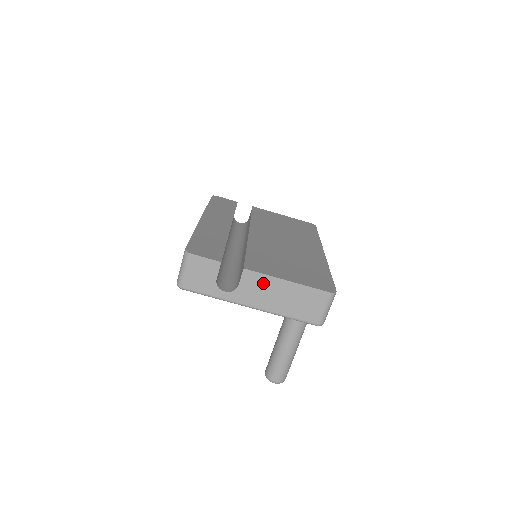
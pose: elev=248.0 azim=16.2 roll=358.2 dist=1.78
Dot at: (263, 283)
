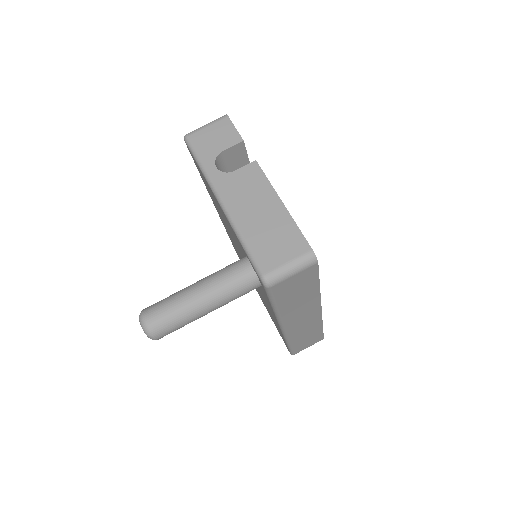
Dot at: (258, 186)
